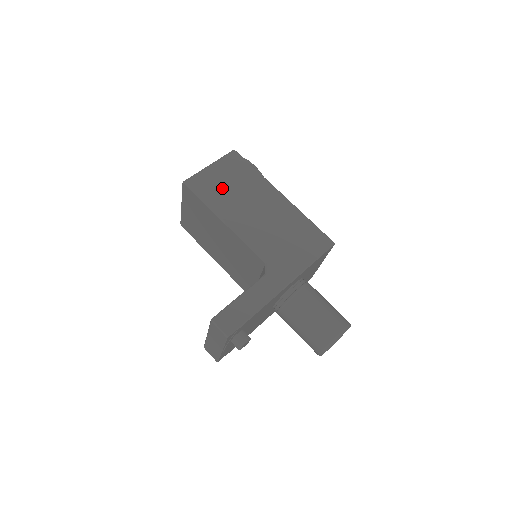
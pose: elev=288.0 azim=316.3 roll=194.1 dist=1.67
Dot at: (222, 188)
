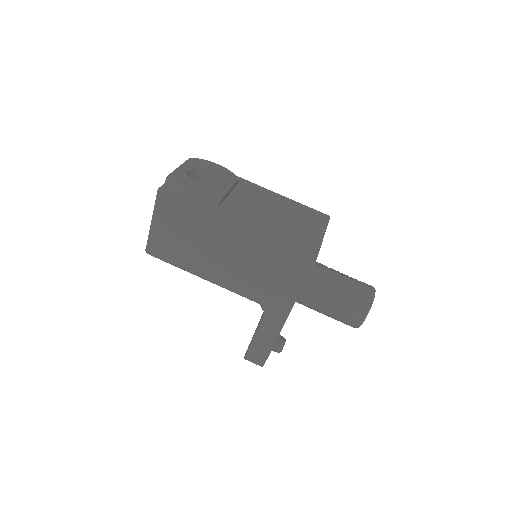
Dot at: (179, 245)
